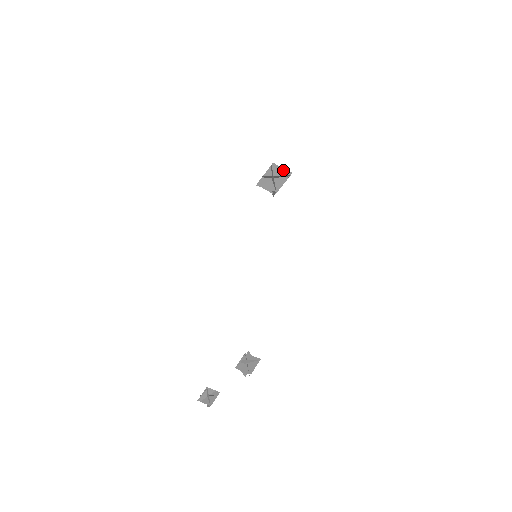
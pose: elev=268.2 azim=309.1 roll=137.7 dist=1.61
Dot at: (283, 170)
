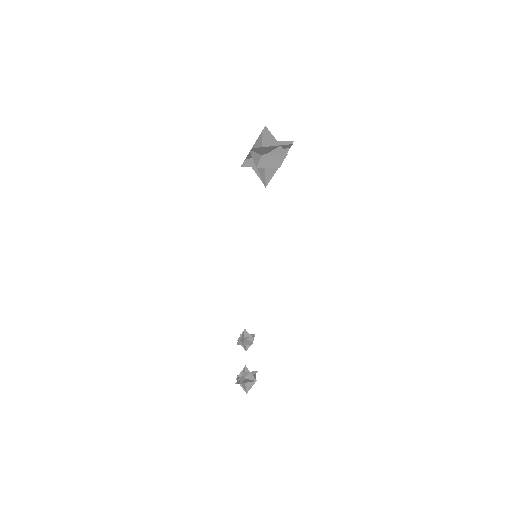
Dot at: (275, 146)
